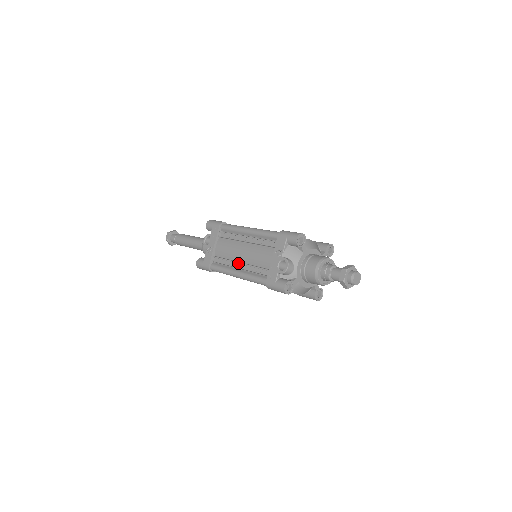
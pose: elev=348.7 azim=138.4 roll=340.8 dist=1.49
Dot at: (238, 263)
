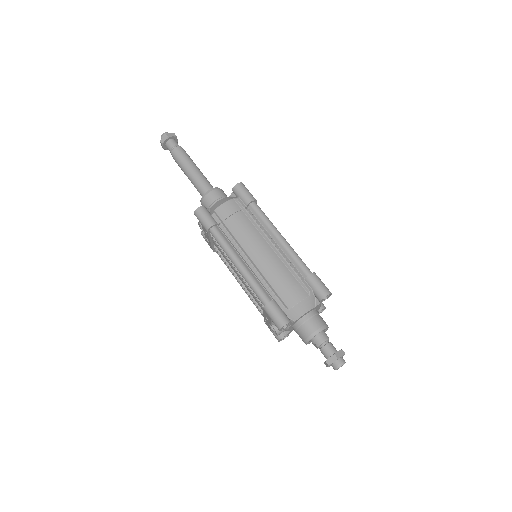
Dot at: (237, 279)
